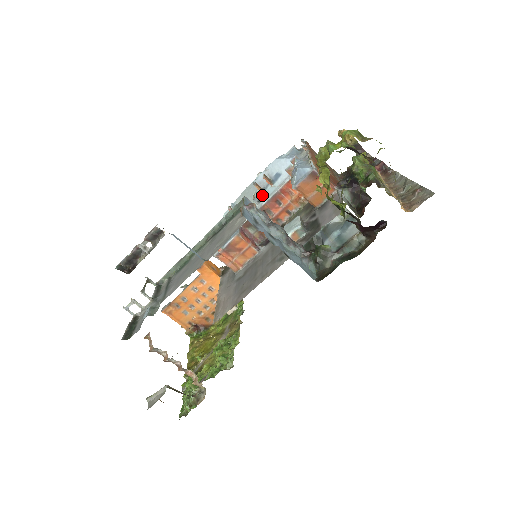
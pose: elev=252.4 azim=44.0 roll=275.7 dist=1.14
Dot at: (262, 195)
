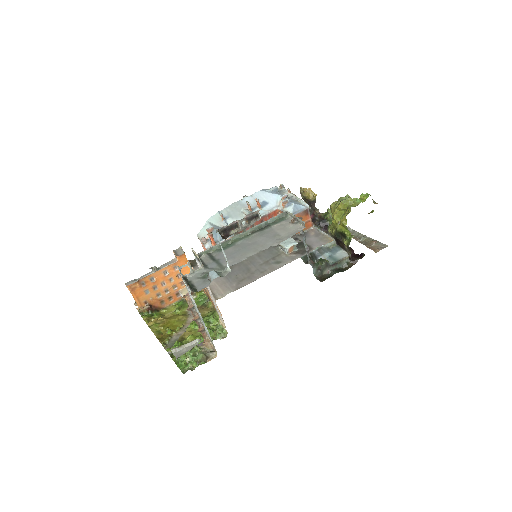
Dot at: occluded
